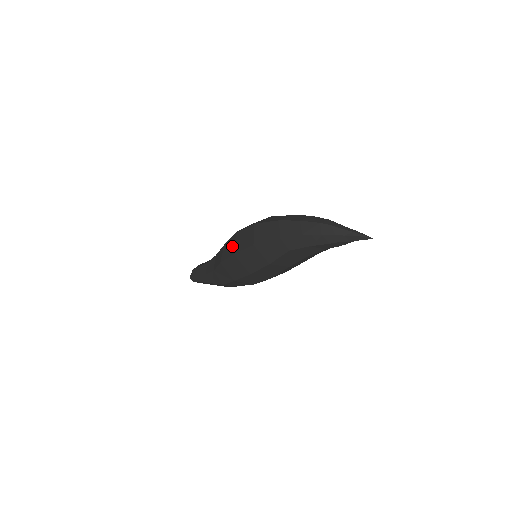
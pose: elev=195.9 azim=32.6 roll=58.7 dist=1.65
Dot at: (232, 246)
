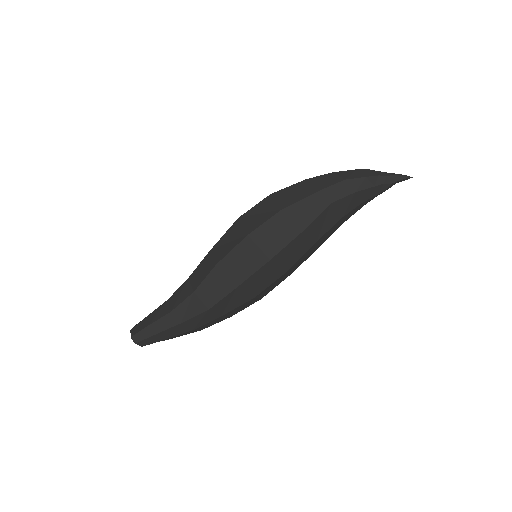
Dot at: (237, 233)
